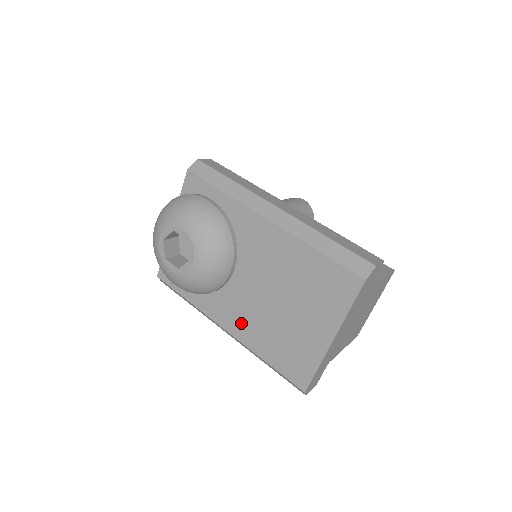
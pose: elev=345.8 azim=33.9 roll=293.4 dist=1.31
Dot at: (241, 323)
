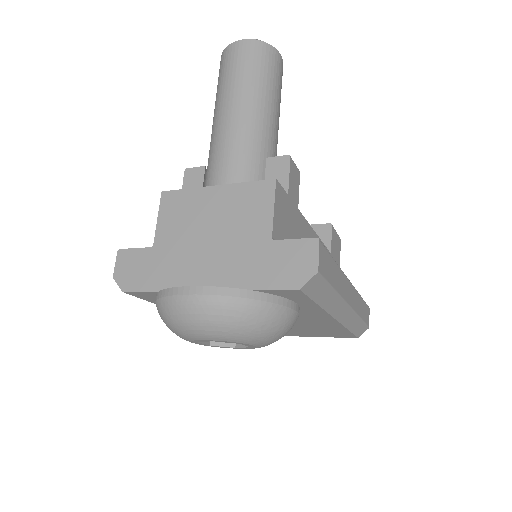
Dot at: occluded
